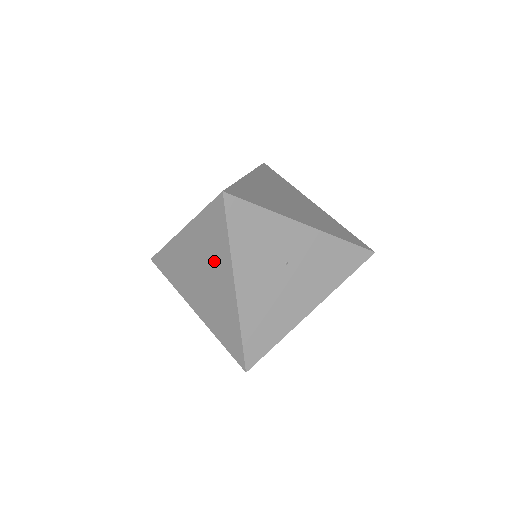
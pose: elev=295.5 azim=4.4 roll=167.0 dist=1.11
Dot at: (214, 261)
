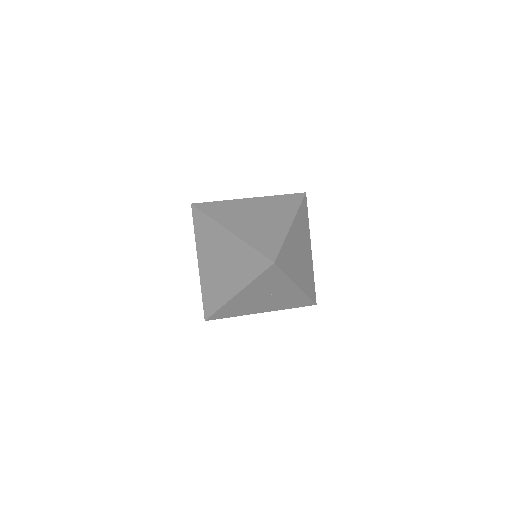
Dot at: (236, 271)
